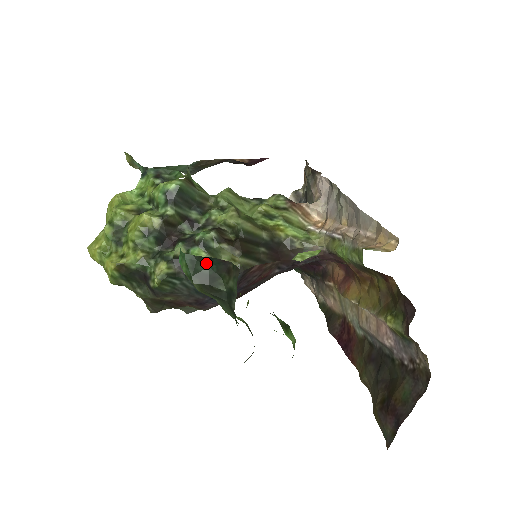
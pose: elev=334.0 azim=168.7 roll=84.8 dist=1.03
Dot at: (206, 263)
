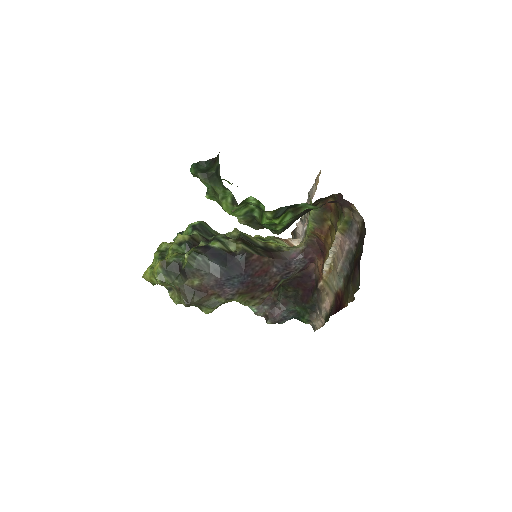
Dot at: (204, 165)
